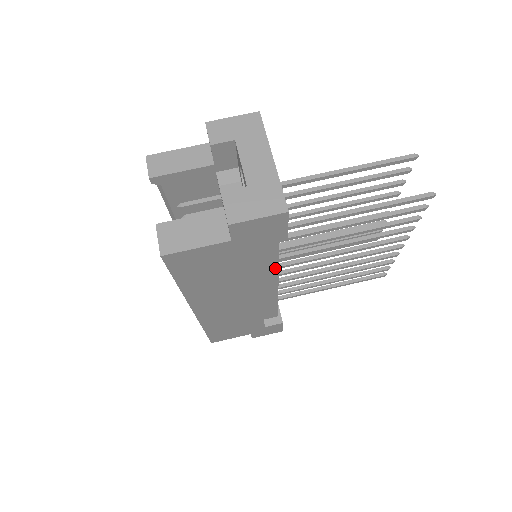
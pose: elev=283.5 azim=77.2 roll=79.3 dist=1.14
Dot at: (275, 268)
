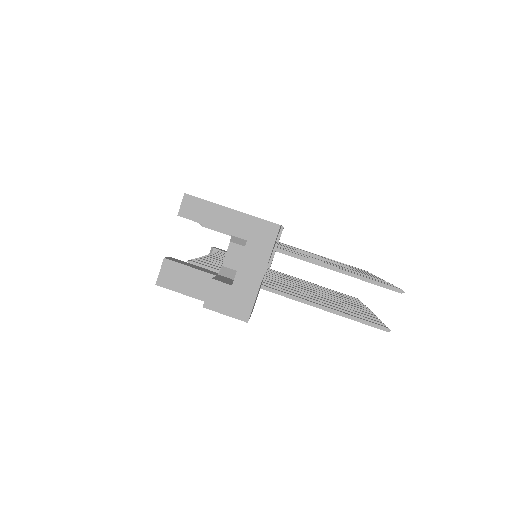
Dot at: occluded
